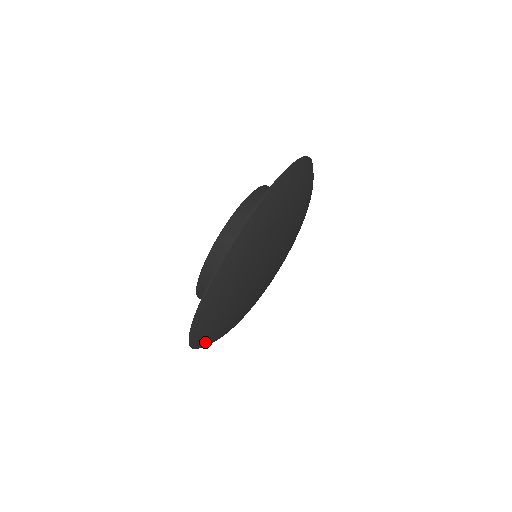
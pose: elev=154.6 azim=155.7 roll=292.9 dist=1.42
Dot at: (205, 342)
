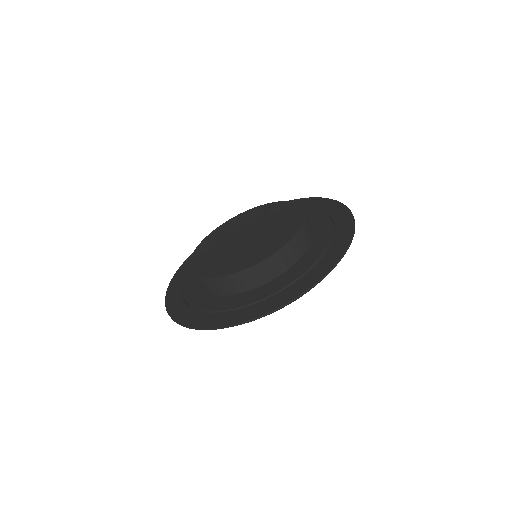
Dot at: occluded
